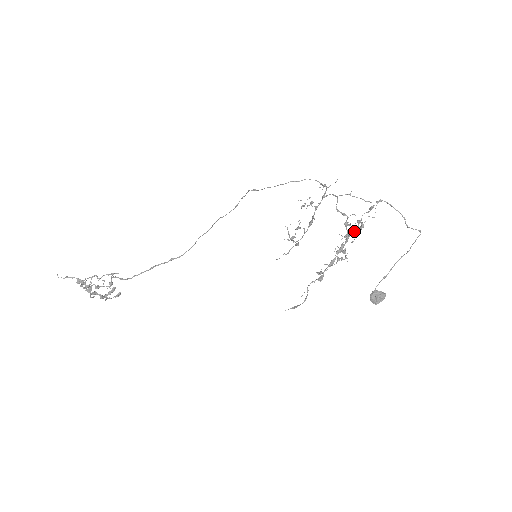
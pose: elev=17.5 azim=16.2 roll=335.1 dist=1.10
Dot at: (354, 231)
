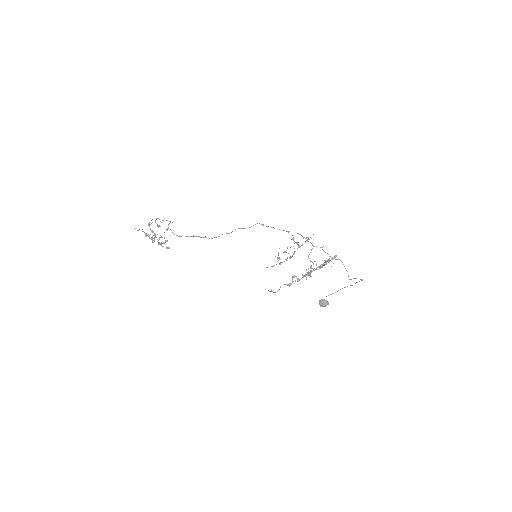
Dot at: (318, 267)
